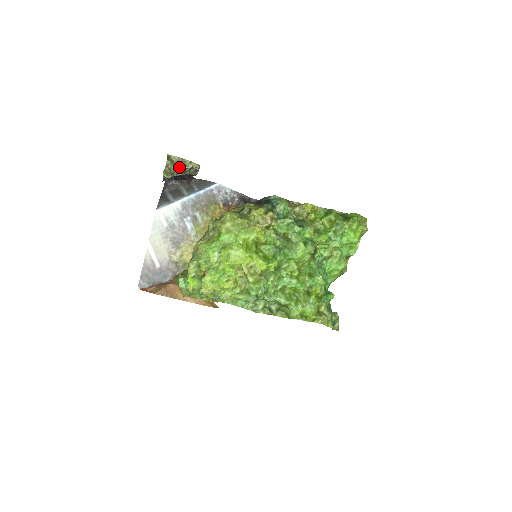
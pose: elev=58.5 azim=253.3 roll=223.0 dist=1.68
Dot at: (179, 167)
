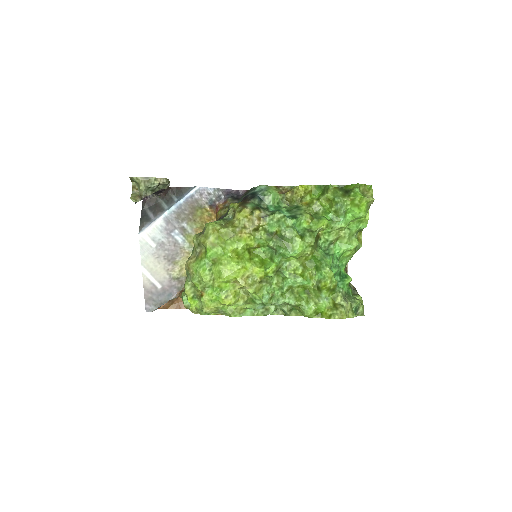
Dot at: (144, 188)
